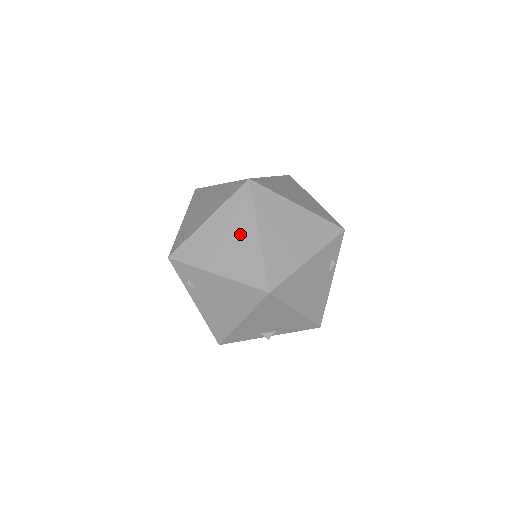
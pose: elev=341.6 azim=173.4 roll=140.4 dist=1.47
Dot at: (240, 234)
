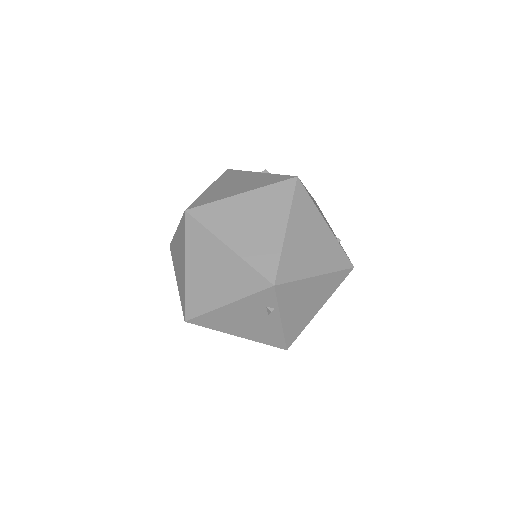
Dot at: (181, 258)
